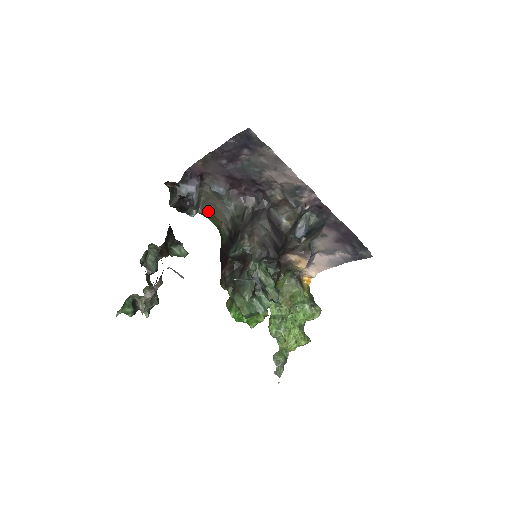
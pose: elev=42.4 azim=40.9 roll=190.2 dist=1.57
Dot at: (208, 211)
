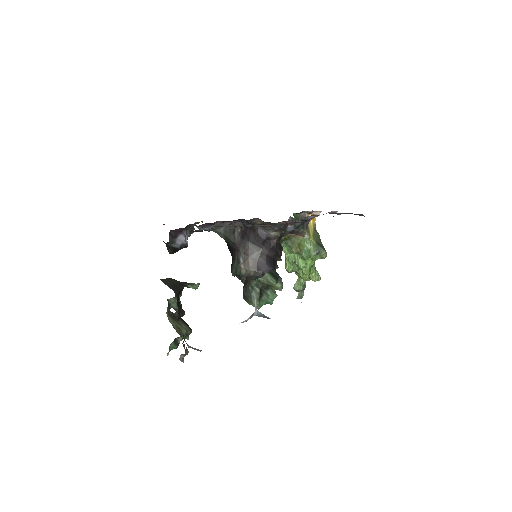
Dot at: occluded
